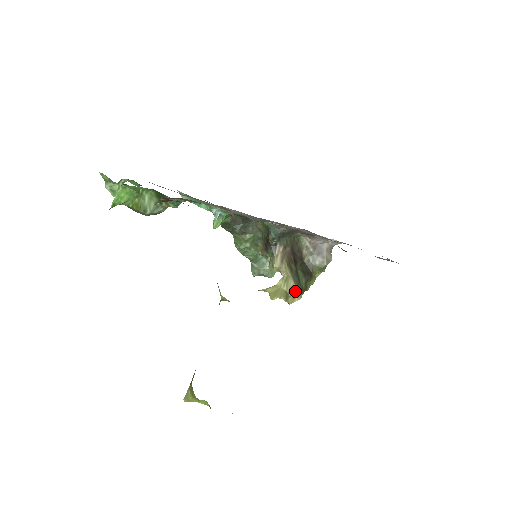
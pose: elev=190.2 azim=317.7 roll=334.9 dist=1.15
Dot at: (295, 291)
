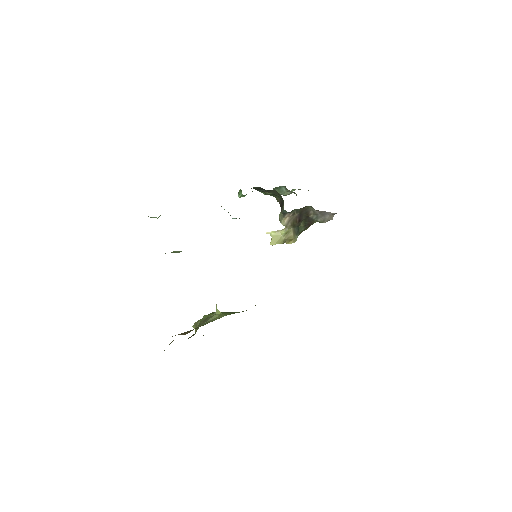
Dot at: (292, 238)
